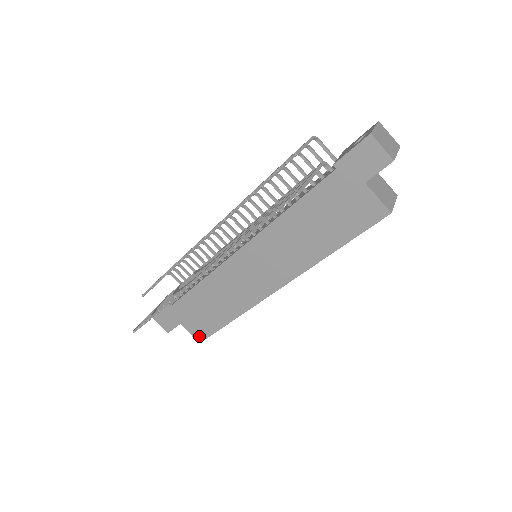
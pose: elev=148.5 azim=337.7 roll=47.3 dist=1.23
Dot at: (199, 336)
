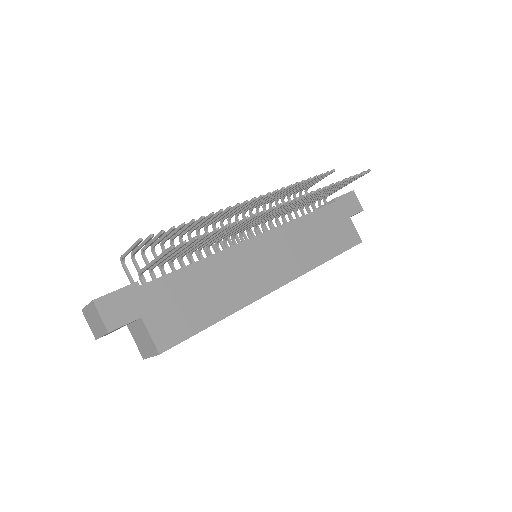
Dot at: (165, 341)
